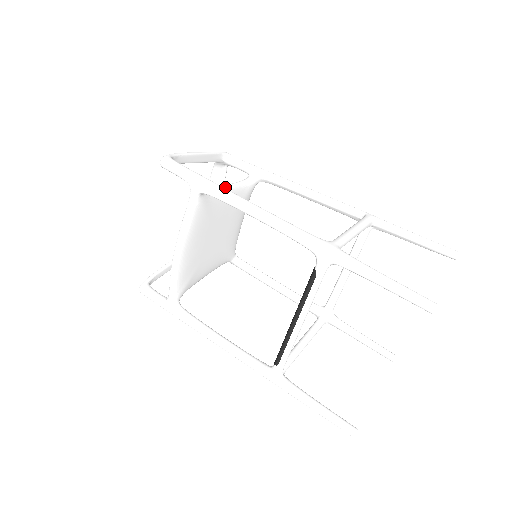
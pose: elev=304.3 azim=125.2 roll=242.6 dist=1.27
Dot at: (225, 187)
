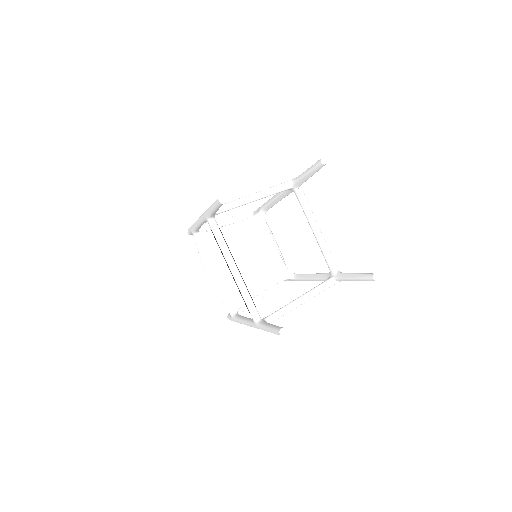
Dot at: (227, 226)
